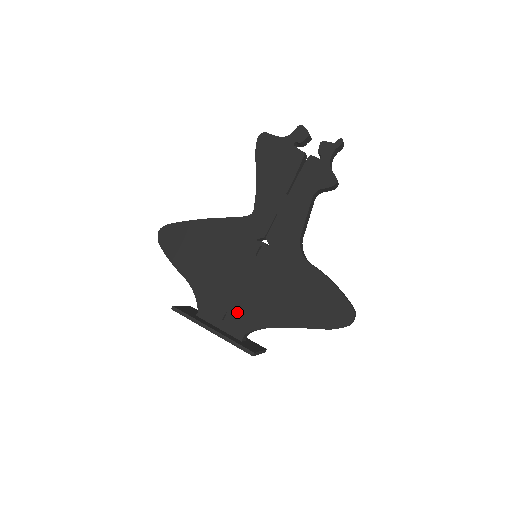
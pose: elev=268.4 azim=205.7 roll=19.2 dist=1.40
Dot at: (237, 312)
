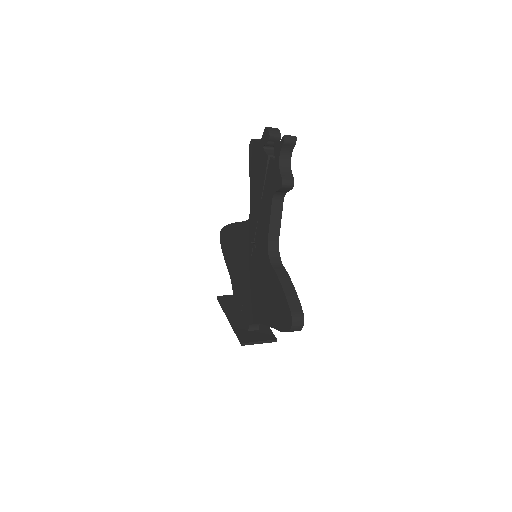
Dot at: (246, 305)
